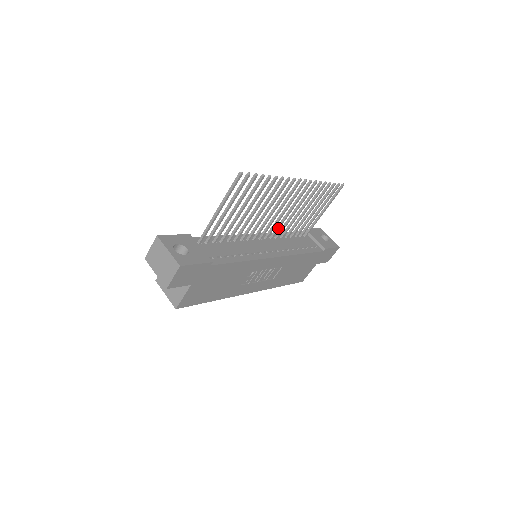
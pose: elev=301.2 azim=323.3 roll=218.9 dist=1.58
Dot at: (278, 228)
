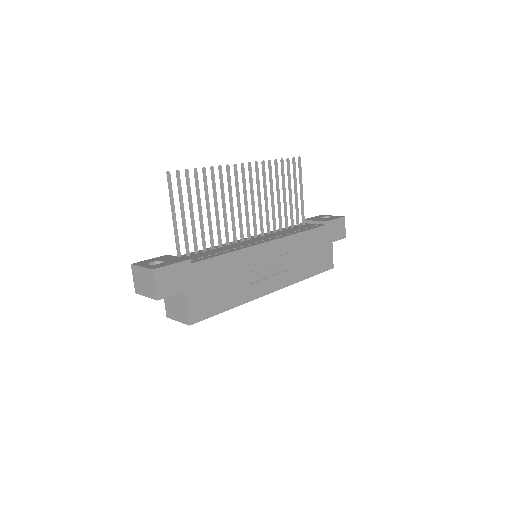
Dot at: (261, 222)
